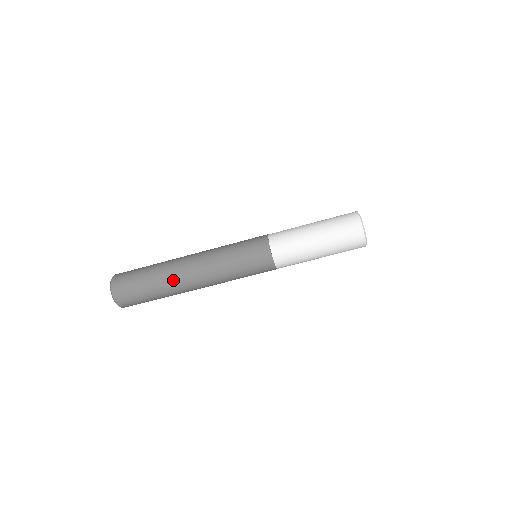
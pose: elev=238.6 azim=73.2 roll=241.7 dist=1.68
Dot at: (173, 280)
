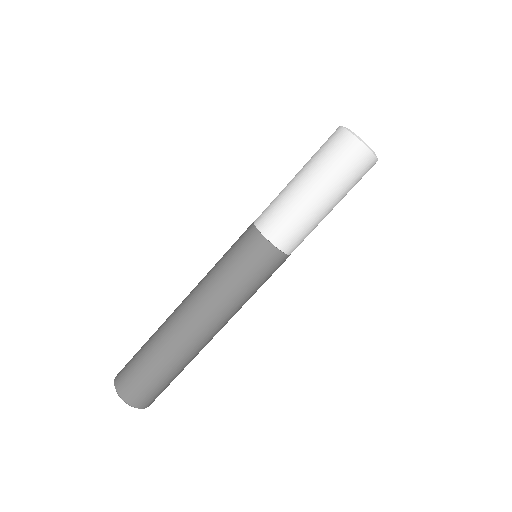
Dot at: (168, 330)
